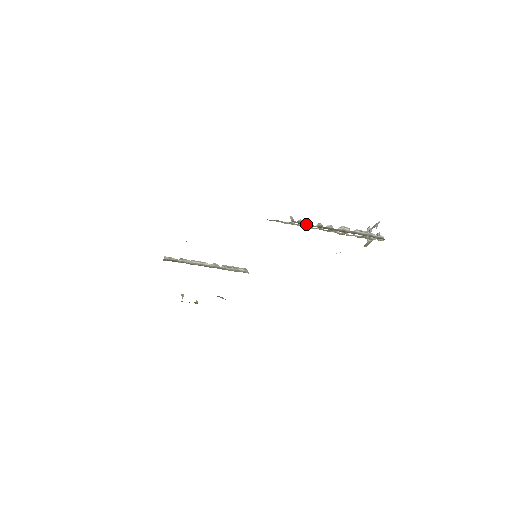
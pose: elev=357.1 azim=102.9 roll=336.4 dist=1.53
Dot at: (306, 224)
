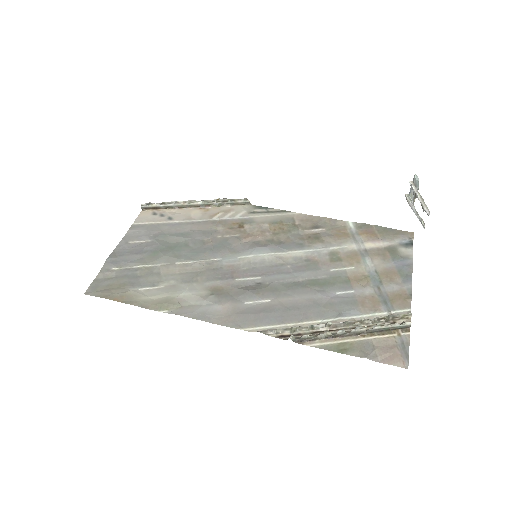
Dot at: (311, 340)
